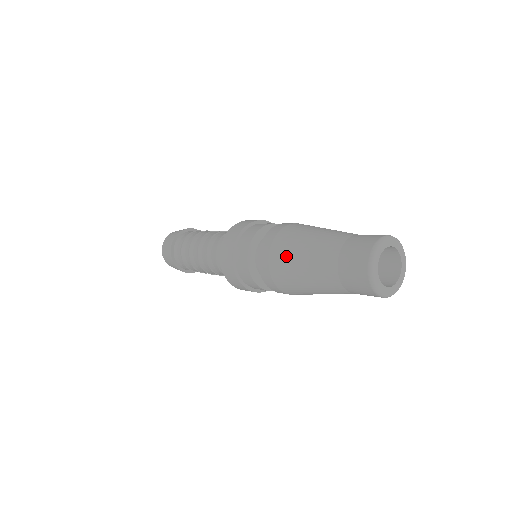
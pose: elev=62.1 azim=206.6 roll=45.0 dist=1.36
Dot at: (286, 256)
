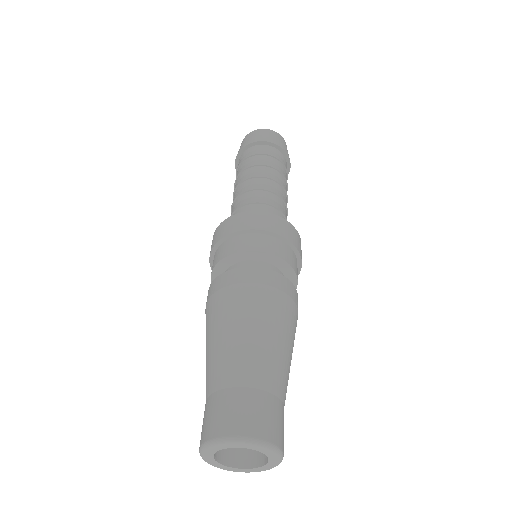
Dot at: (230, 310)
